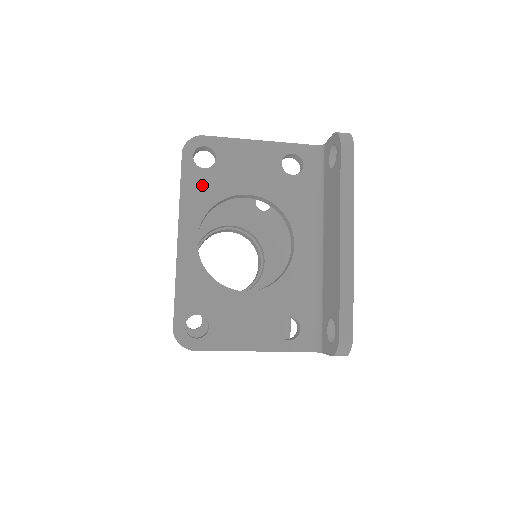
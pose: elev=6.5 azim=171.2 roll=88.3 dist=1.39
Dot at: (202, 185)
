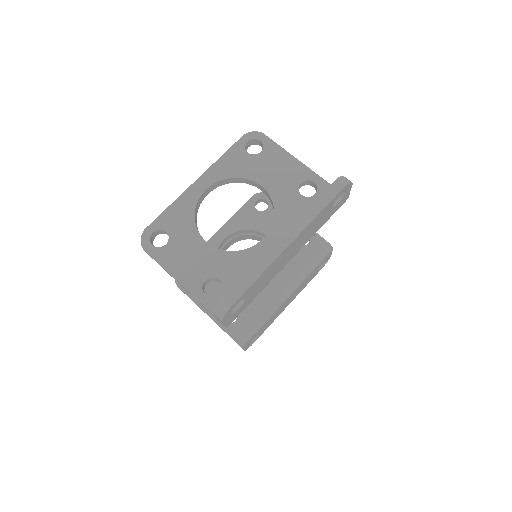
Dot at: (238, 161)
